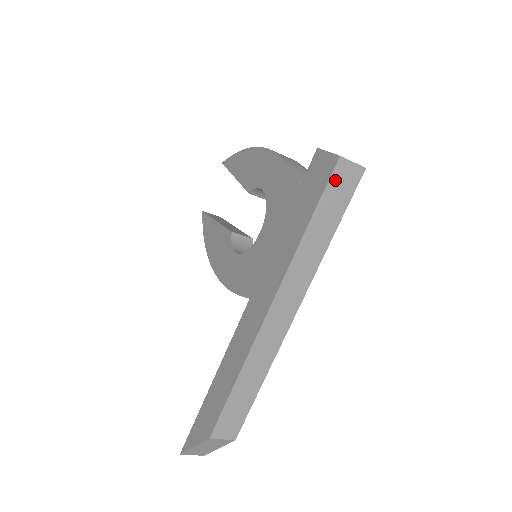
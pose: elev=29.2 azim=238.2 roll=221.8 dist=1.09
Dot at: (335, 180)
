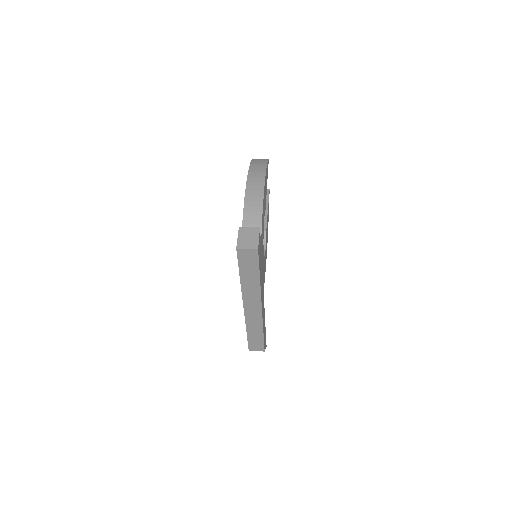
Dot at: (242, 258)
